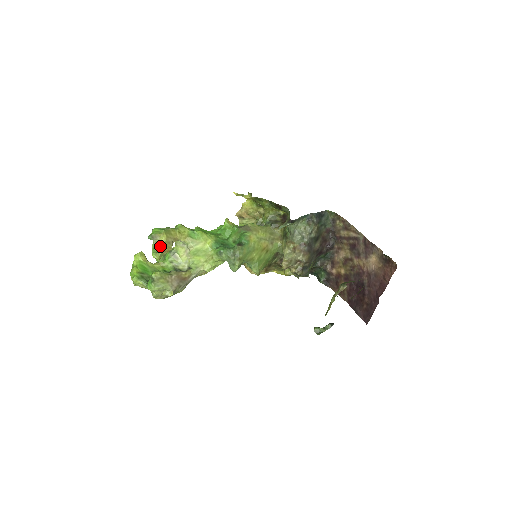
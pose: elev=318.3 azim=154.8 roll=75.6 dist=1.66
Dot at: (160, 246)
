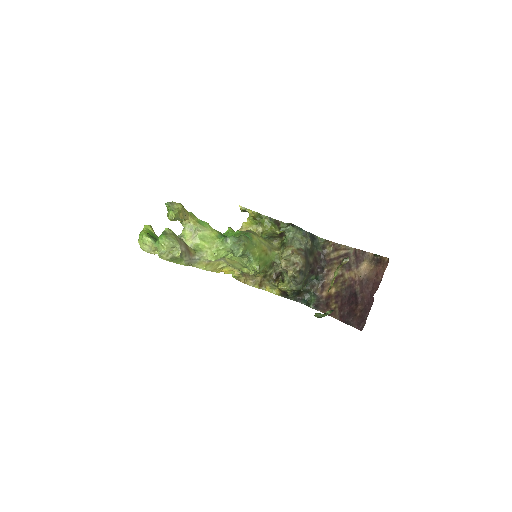
Dot at: (176, 209)
